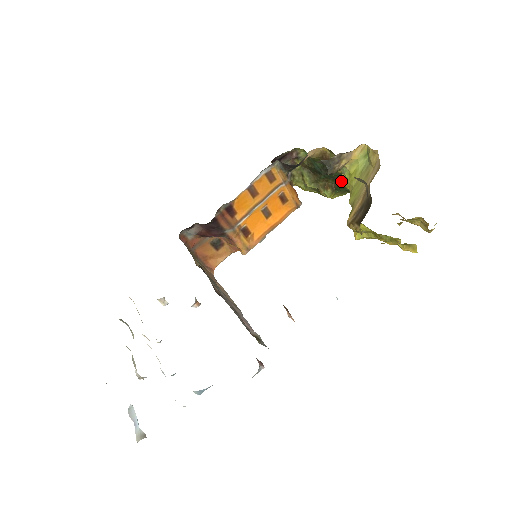
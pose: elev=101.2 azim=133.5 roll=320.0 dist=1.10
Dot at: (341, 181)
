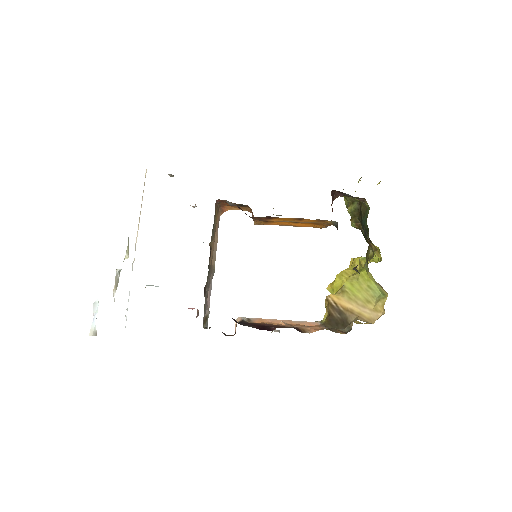
Dot at: occluded
